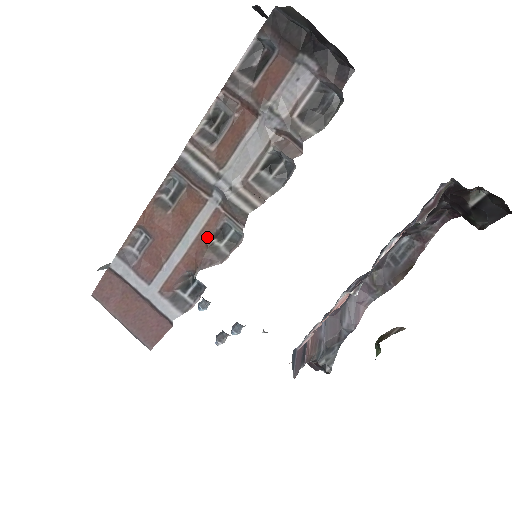
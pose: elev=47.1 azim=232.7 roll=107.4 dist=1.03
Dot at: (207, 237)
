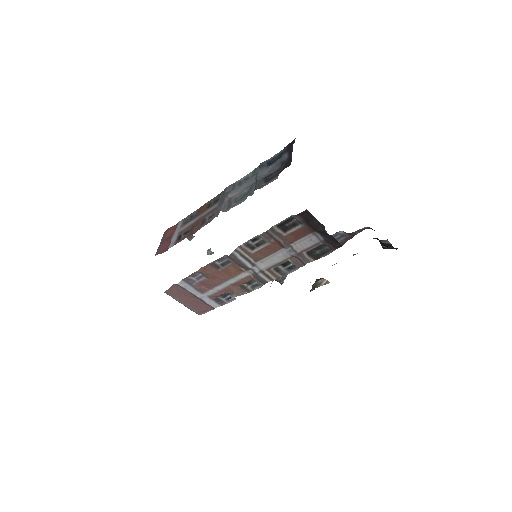
Dot at: (241, 284)
